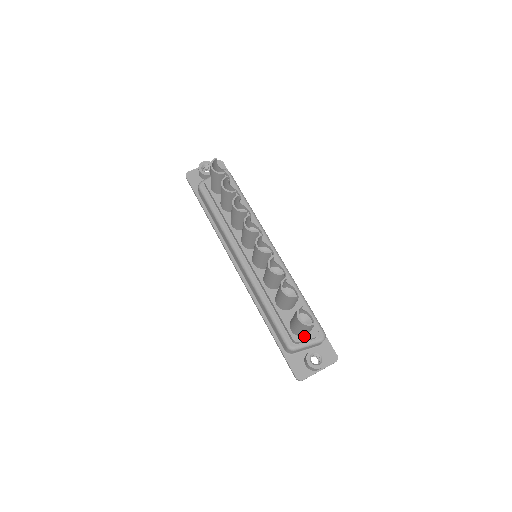
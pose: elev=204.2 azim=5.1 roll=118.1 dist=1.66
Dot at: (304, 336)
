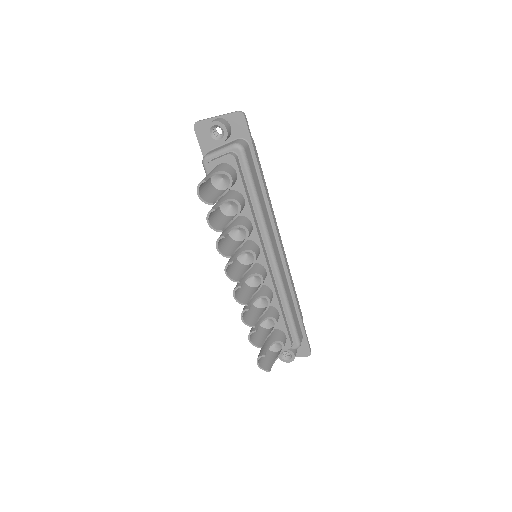
Dot at: occluded
